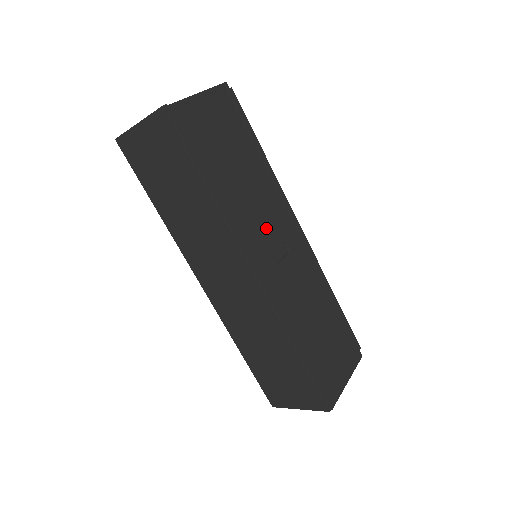
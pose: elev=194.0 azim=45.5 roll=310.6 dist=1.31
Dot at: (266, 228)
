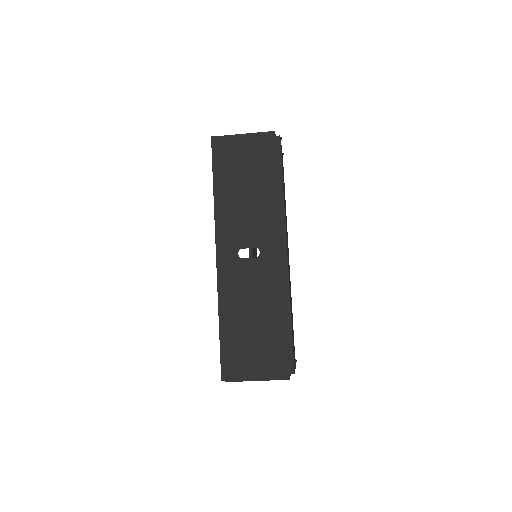
Dot at: (247, 232)
